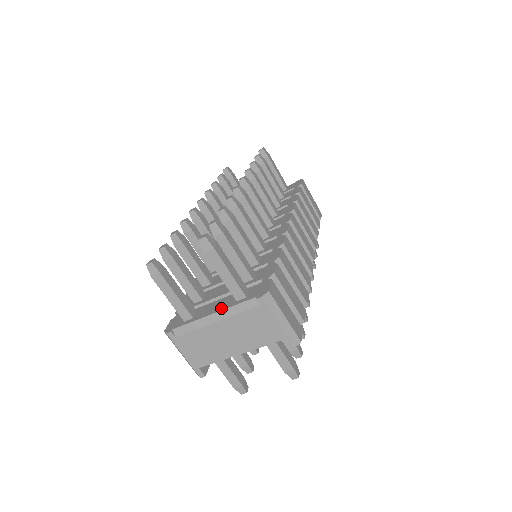
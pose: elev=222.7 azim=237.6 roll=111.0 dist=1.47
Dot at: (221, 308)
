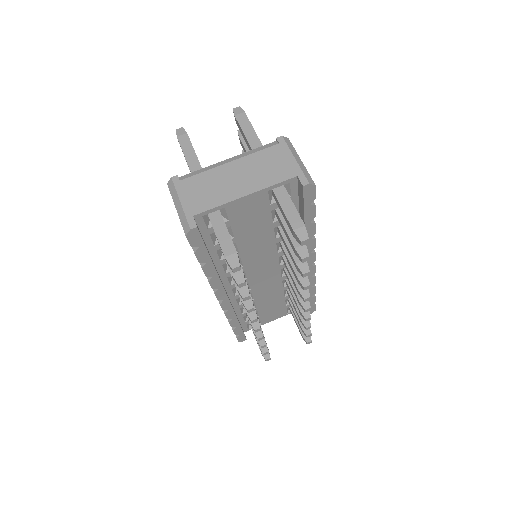
Dot at: occluded
